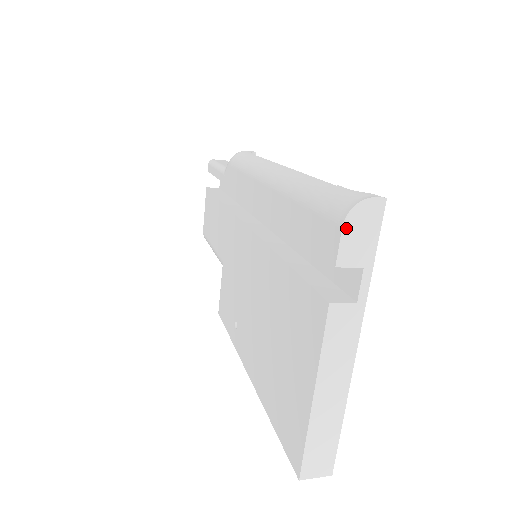
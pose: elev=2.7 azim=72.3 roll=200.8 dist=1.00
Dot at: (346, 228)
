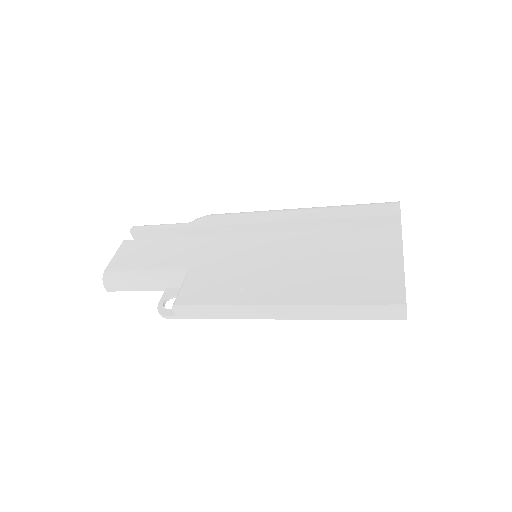
Dot at: occluded
